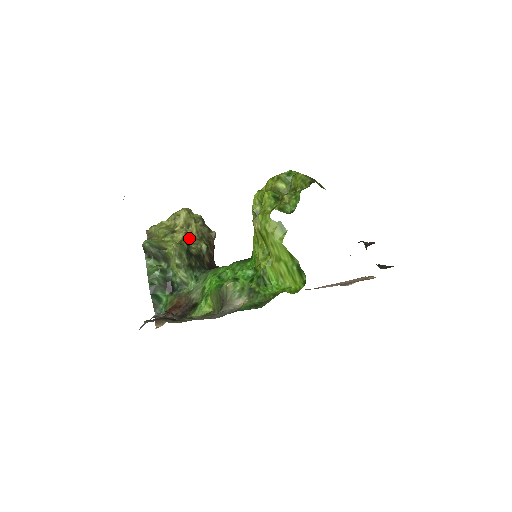
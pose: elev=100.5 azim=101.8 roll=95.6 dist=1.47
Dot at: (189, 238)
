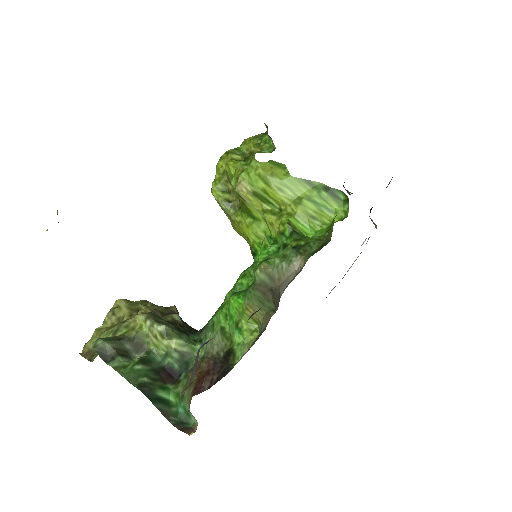
Dot at: occluded
